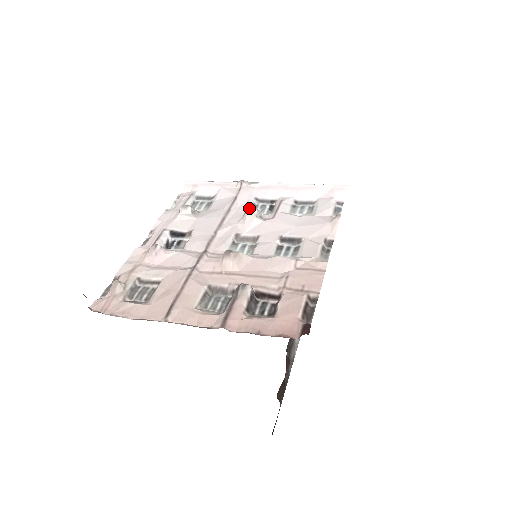
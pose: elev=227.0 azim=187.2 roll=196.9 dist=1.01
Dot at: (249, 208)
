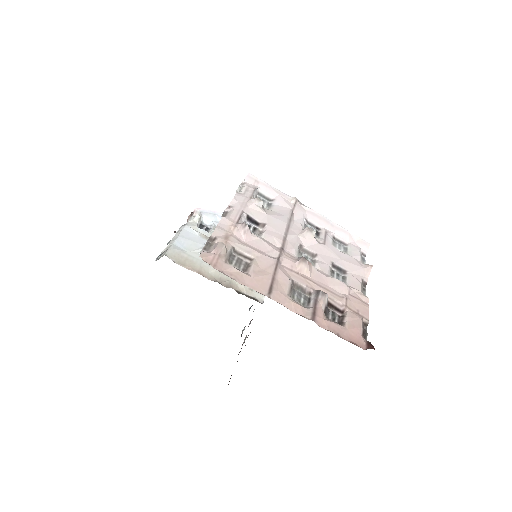
Dot at: occluded
